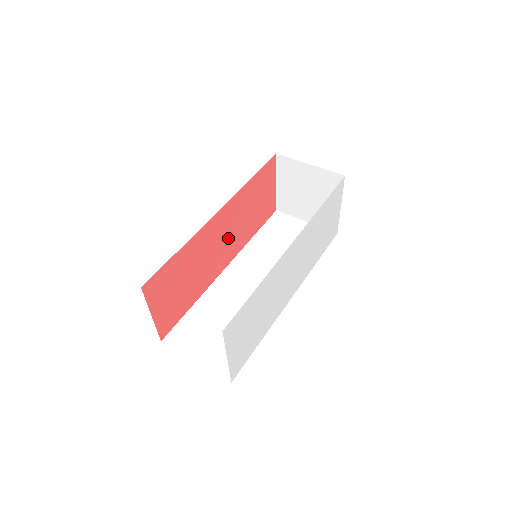
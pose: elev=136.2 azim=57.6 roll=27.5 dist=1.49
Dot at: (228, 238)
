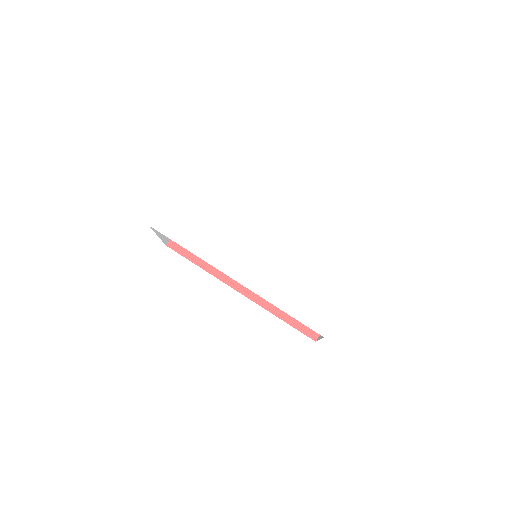
Dot at: occluded
